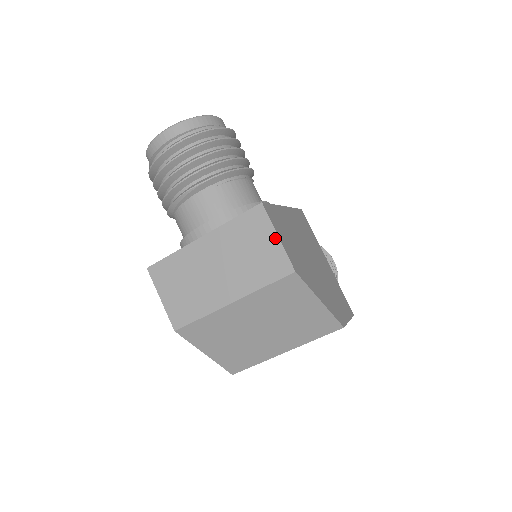
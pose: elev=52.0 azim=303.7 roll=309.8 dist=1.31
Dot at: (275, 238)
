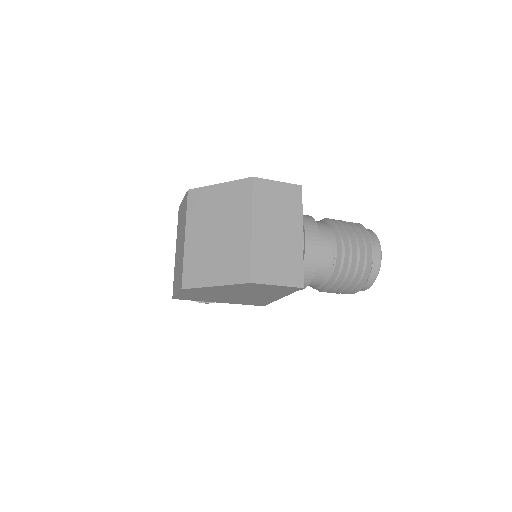
Dot at: (183, 202)
